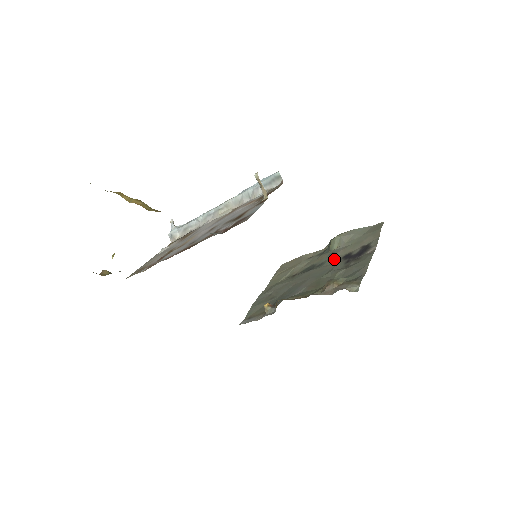
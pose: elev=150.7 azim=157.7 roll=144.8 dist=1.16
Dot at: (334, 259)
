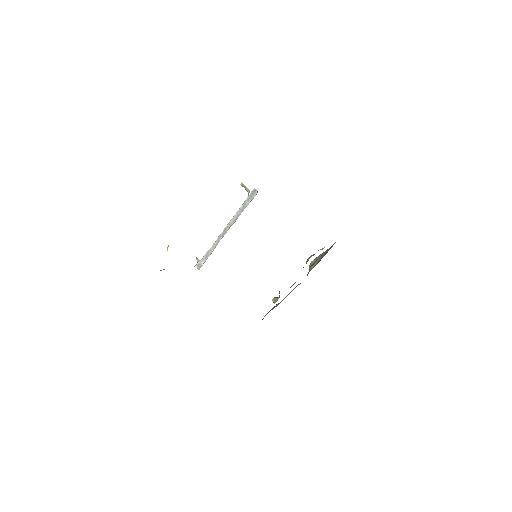
Dot at: occluded
